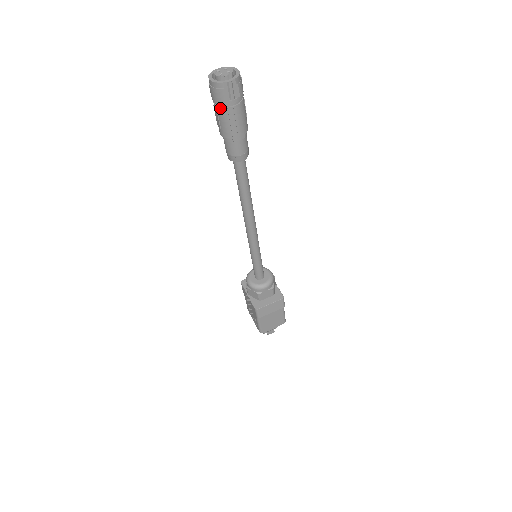
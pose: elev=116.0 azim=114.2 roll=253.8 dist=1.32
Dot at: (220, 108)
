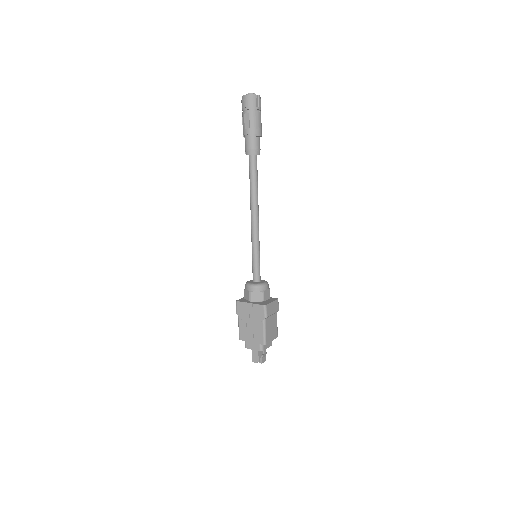
Dot at: (252, 112)
